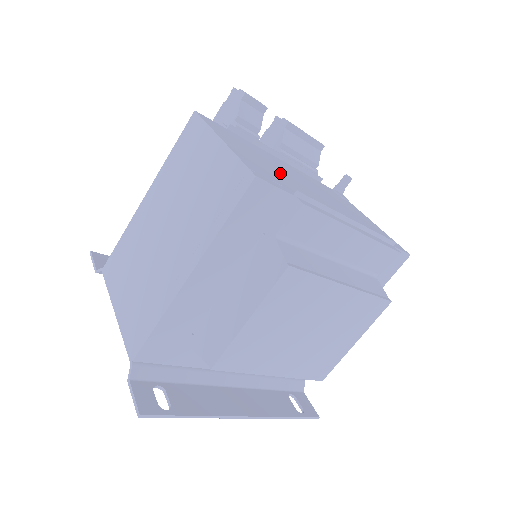
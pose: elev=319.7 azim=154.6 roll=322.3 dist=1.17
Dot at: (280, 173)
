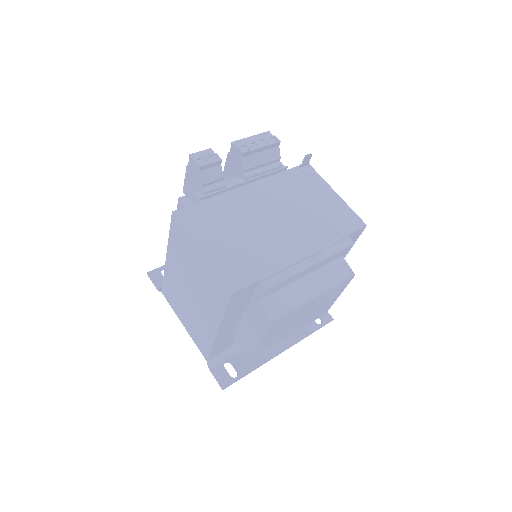
Dot at: (249, 237)
